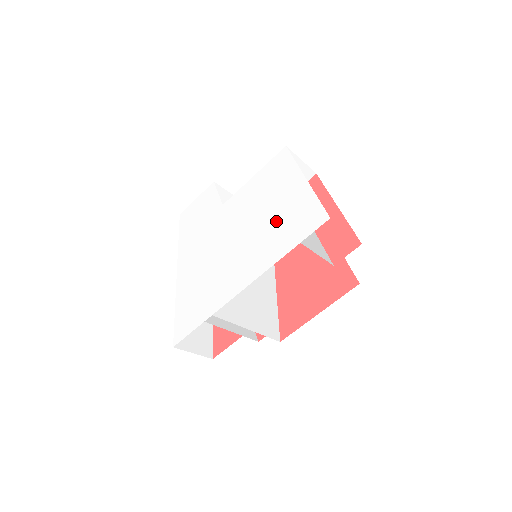
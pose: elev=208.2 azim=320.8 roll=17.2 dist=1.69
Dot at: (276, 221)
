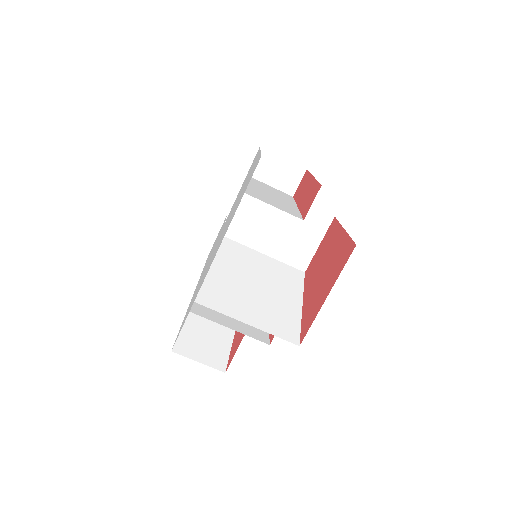
Dot at: (240, 196)
